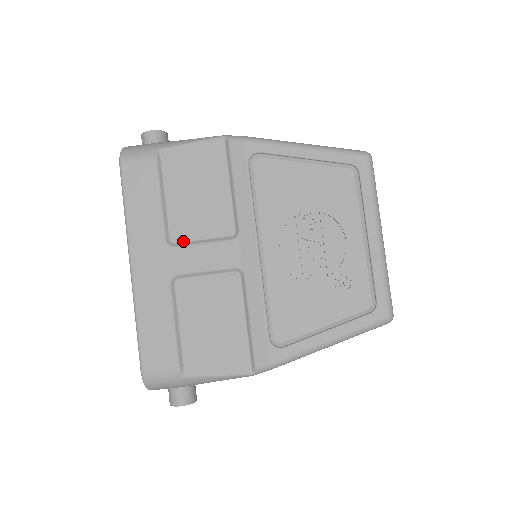
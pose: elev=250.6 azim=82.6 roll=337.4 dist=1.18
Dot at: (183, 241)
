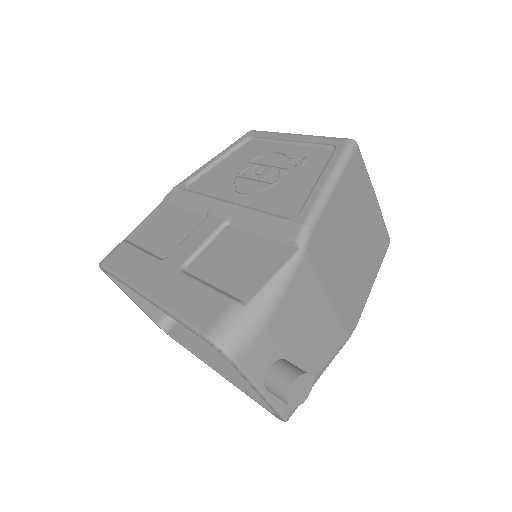
Dot at: (174, 251)
